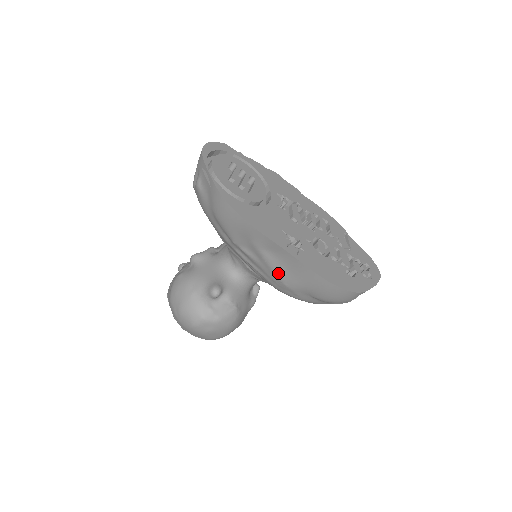
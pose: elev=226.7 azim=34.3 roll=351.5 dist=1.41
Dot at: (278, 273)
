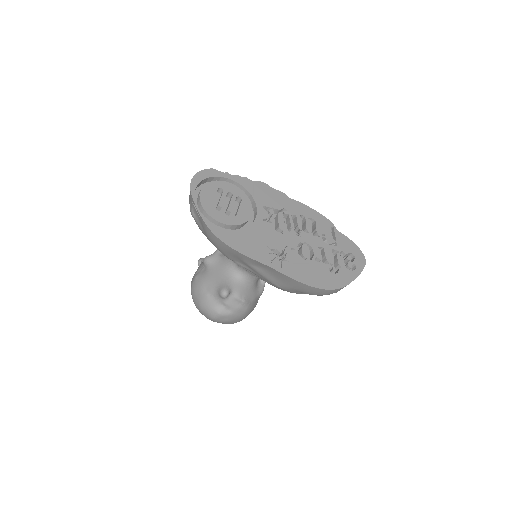
Dot at: (270, 280)
